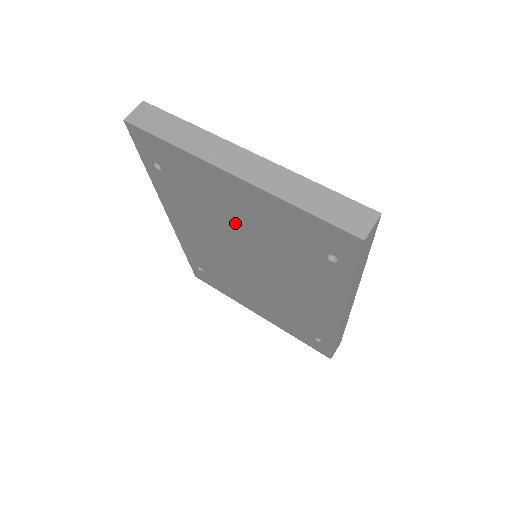
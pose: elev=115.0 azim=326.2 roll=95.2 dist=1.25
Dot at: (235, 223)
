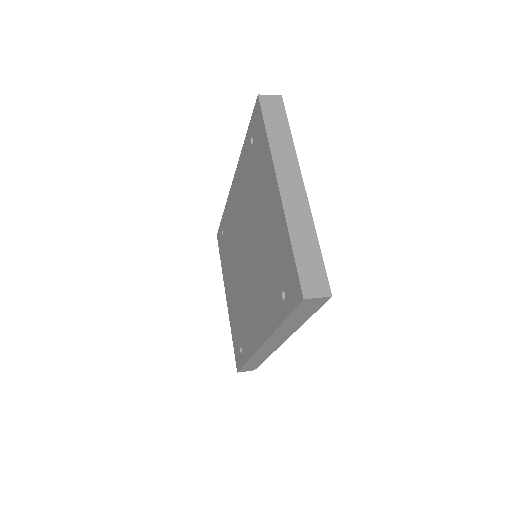
Dot at: (259, 220)
